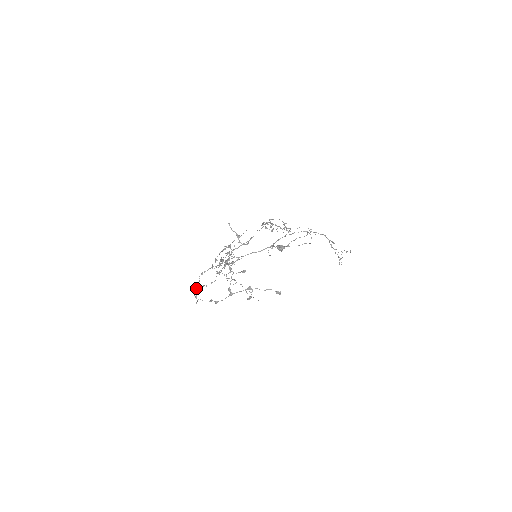
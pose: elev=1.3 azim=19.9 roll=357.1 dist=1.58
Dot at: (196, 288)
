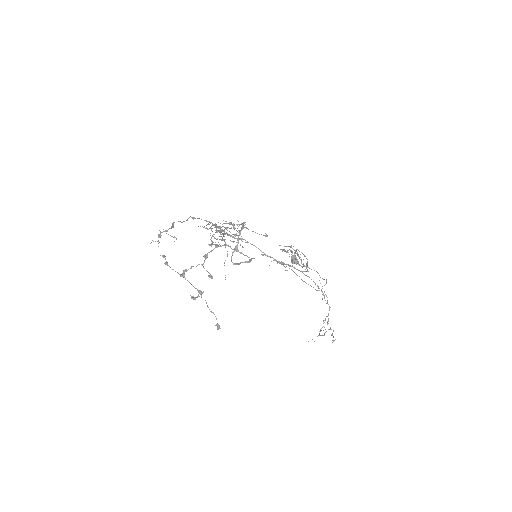
Dot at: (169, 228)
